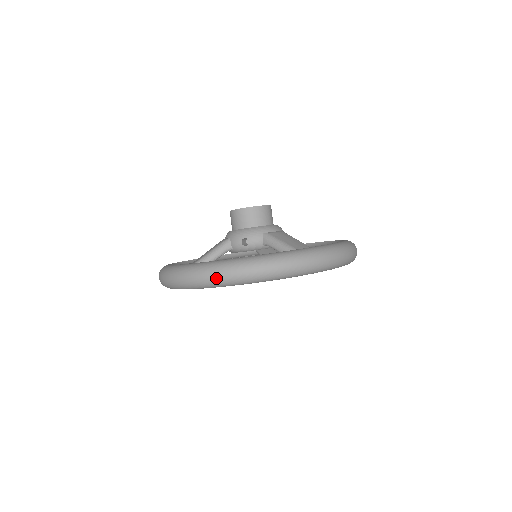
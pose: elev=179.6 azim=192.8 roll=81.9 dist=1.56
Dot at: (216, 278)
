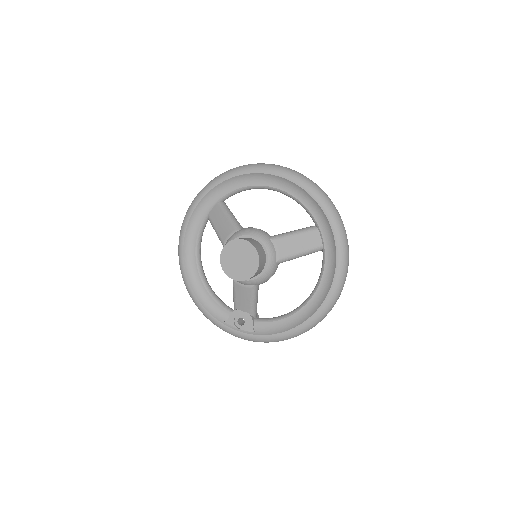
Dot at: occluded
